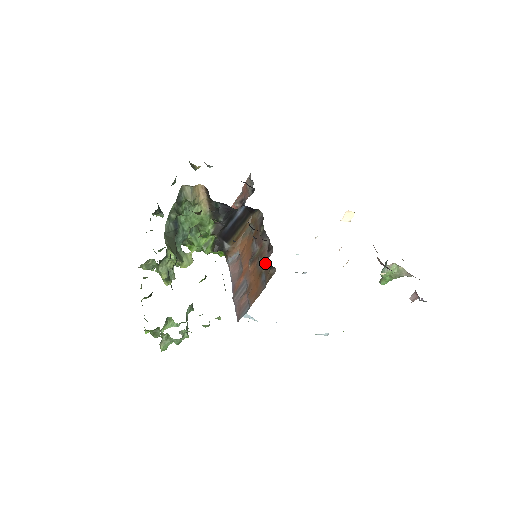
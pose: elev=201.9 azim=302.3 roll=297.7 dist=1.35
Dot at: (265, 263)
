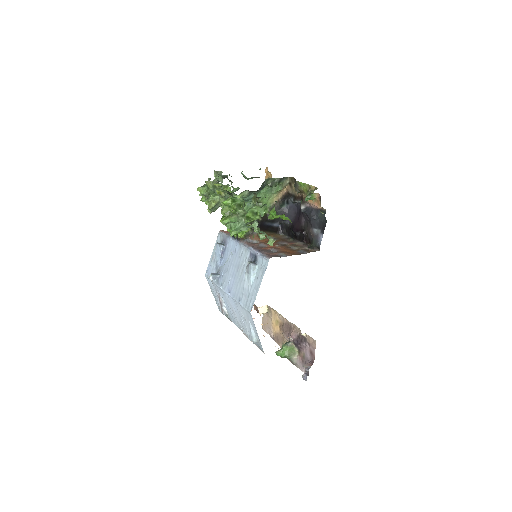
Dot at: (303, 247)
